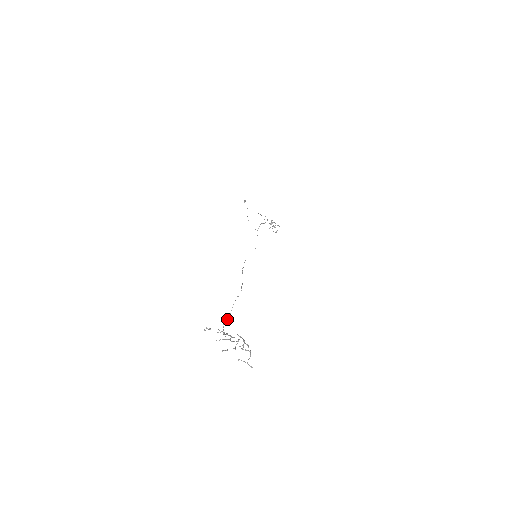
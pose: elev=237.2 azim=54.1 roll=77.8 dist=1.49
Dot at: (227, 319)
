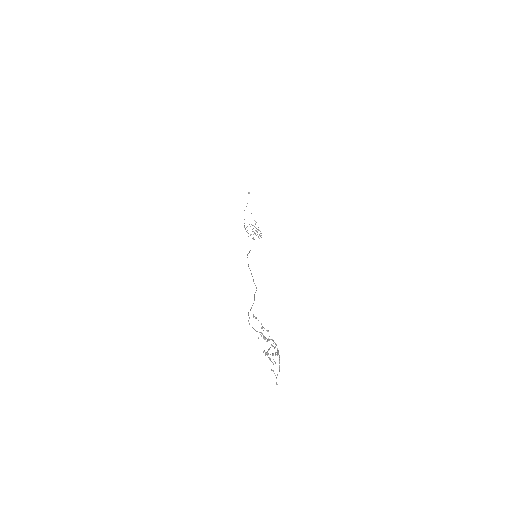
Dot at: occluded
